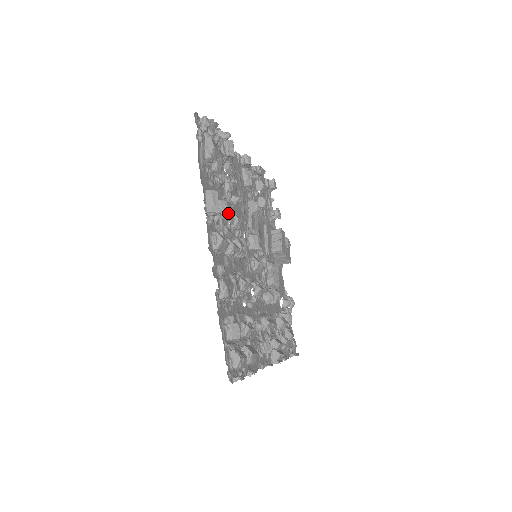
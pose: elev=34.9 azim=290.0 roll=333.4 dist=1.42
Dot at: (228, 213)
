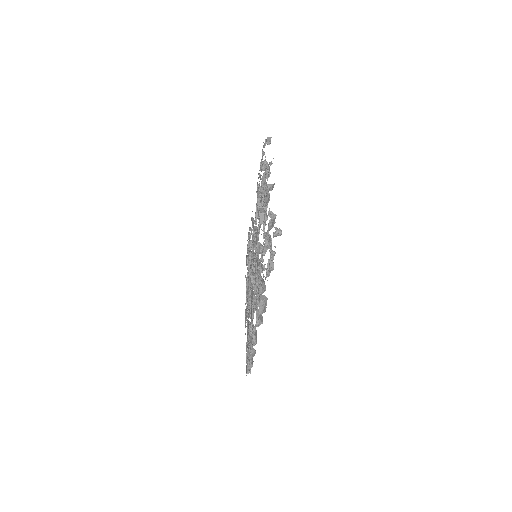
Dot at: occluded
